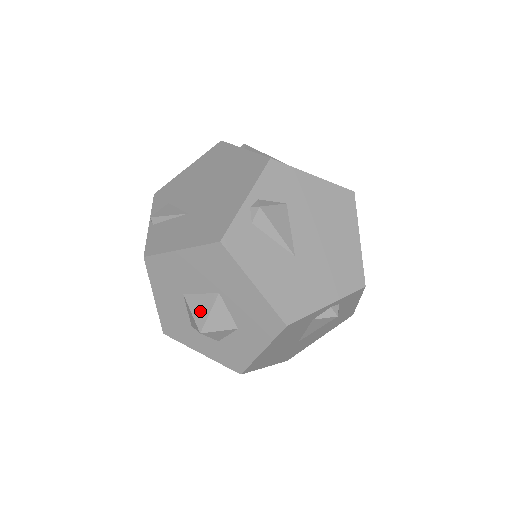
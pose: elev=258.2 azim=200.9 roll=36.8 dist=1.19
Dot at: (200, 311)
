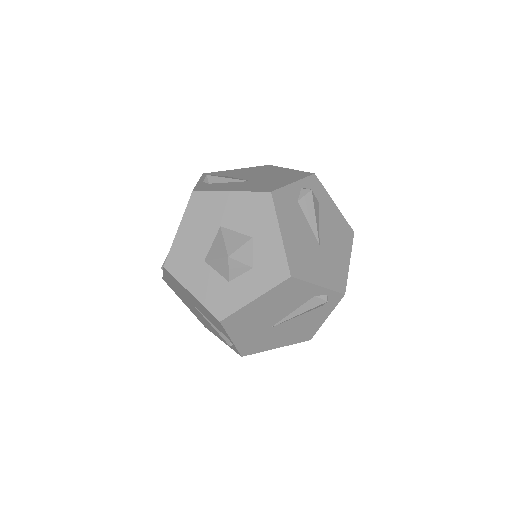
Dot at: (219, 249)
